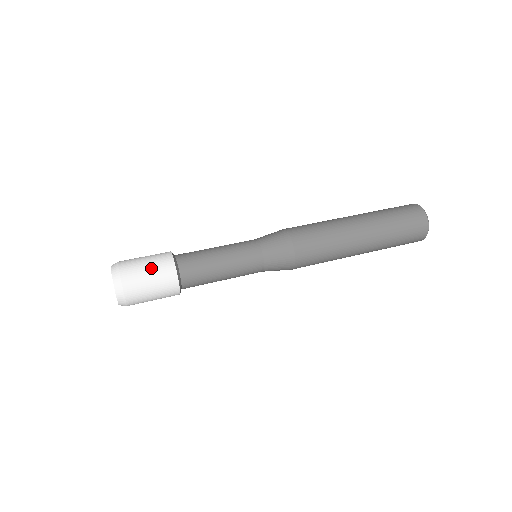
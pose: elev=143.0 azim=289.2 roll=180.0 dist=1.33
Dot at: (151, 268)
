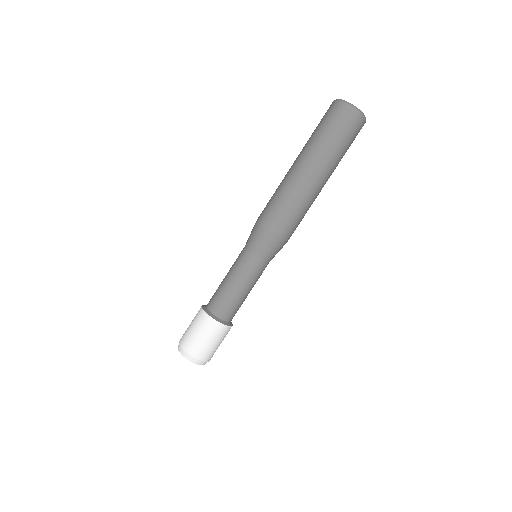
Dot at: (219, 342)
